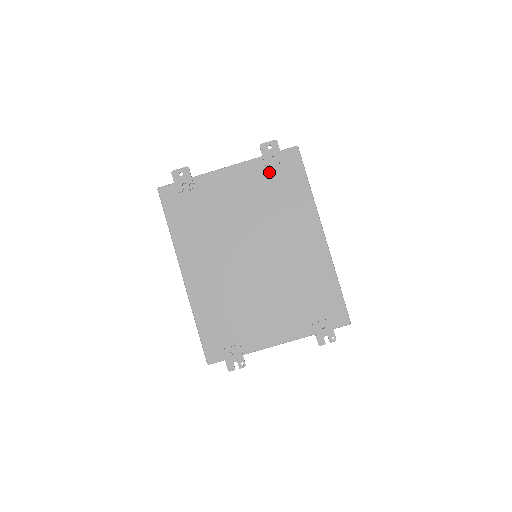
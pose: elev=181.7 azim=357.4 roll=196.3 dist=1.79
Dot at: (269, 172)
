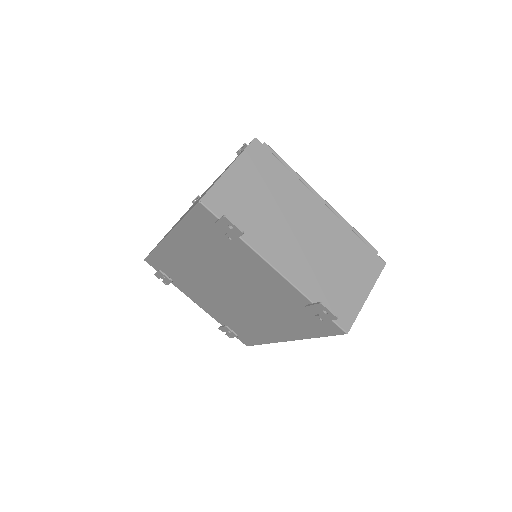
Dot at: (302, 308)
